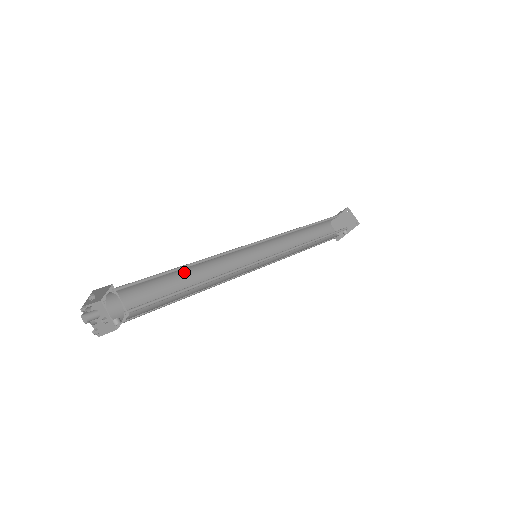
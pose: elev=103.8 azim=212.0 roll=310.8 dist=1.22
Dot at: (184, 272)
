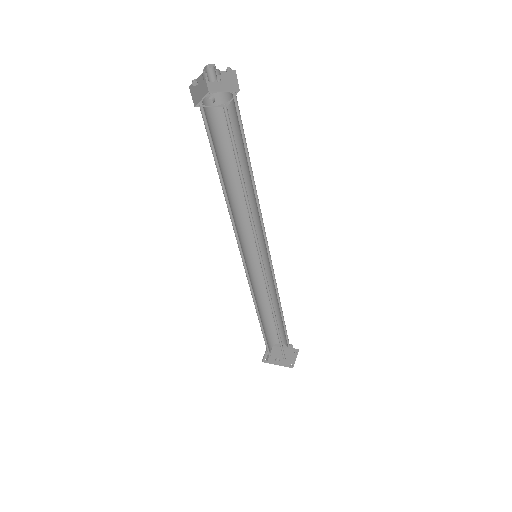
Dot at: (237, 178)
